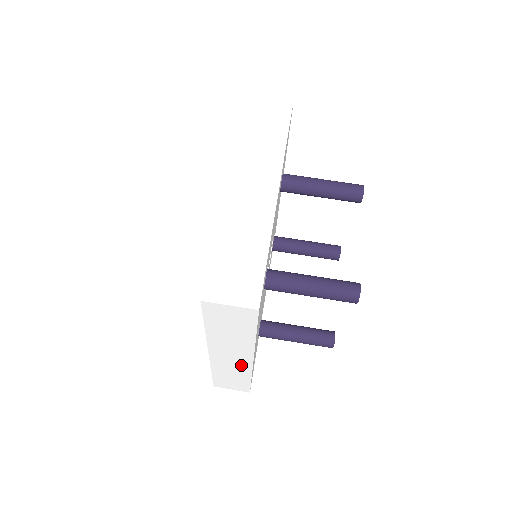
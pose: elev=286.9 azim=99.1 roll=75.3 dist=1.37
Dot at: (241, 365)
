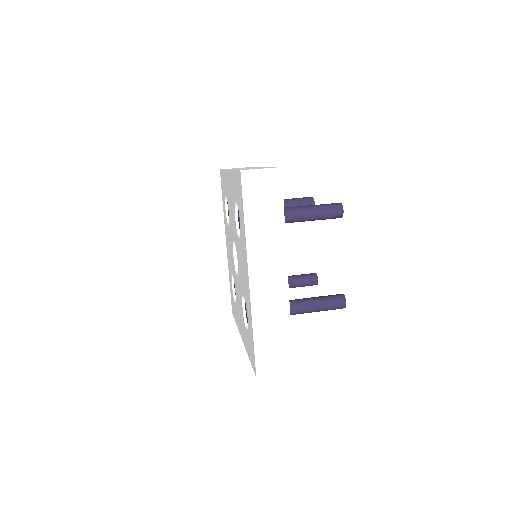
Dot at: (278, 293)
